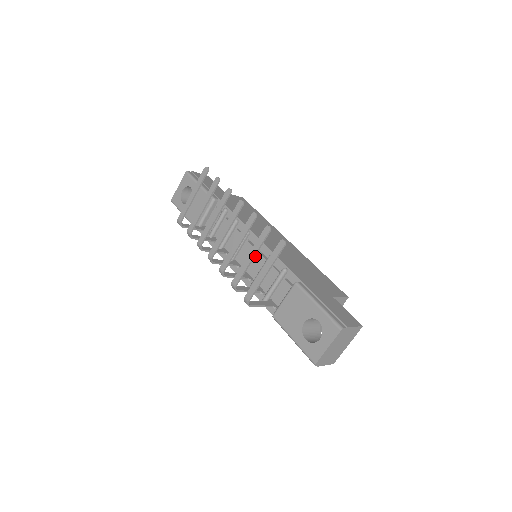
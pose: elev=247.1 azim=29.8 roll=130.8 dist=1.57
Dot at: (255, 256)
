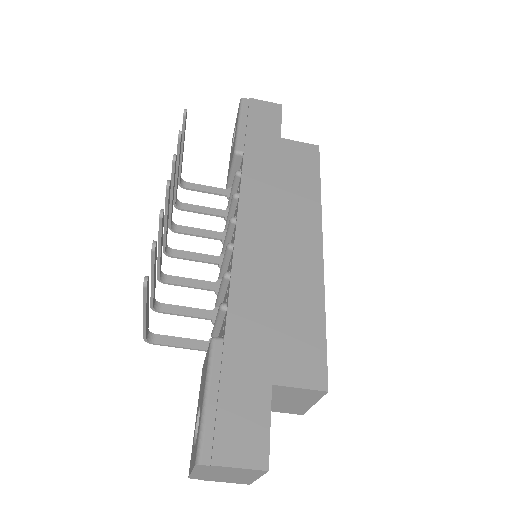
Dot at: (229, 261)
